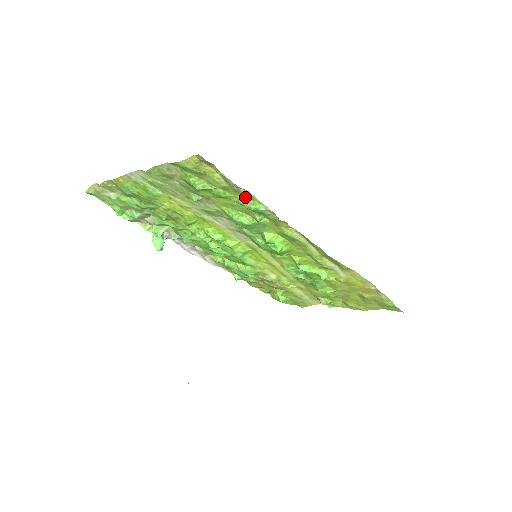
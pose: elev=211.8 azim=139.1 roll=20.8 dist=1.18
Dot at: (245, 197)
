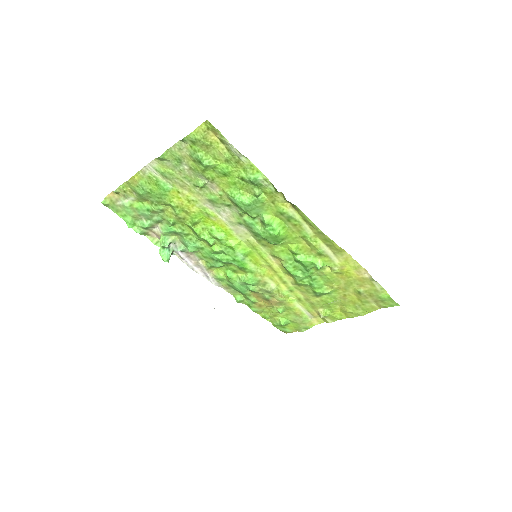
Dot at: (245, 168)
